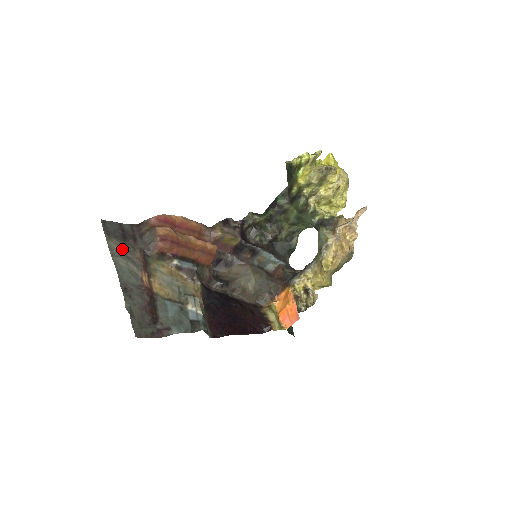
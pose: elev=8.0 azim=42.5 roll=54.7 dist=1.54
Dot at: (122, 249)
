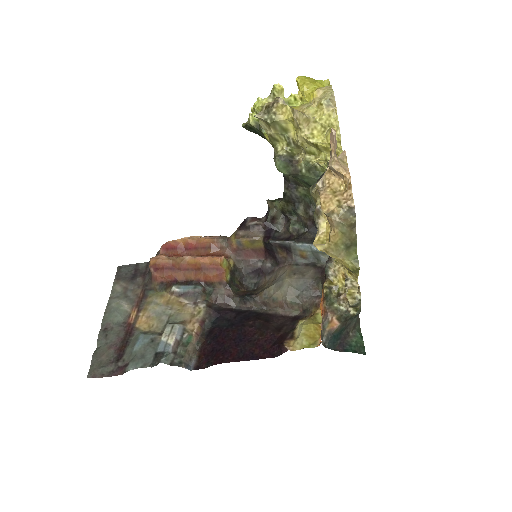
Dot at: (125, 289)
